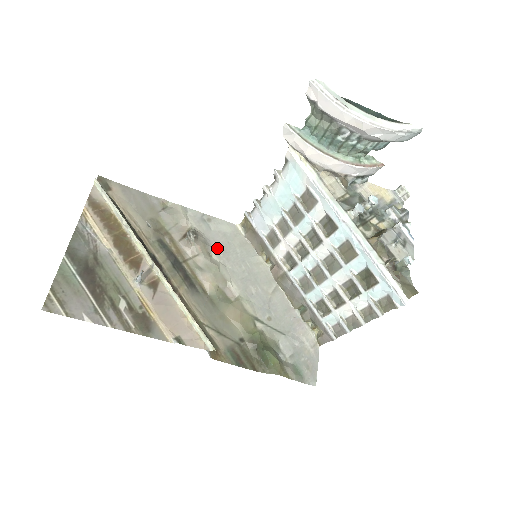
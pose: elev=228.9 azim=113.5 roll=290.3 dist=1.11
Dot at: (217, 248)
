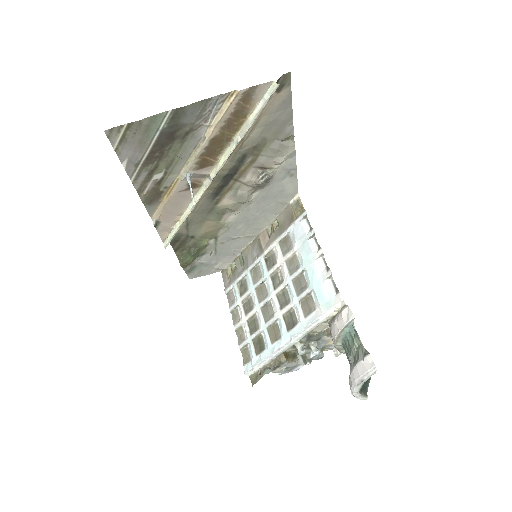
Dot at: (265, 192)
